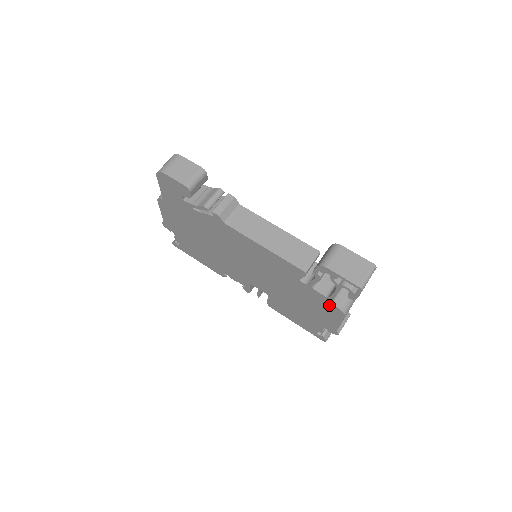
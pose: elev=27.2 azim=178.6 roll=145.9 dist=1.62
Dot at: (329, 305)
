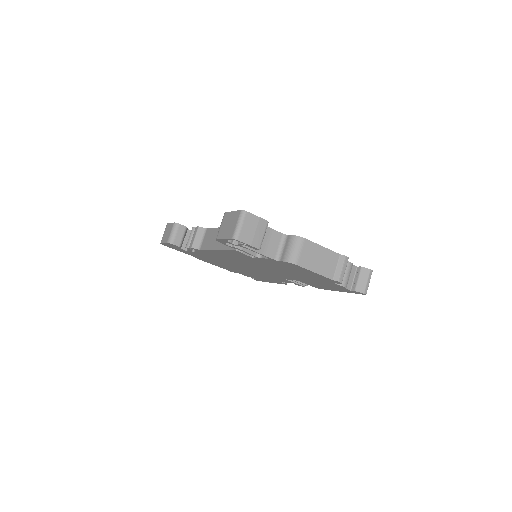
Dot at: (282, 263)
